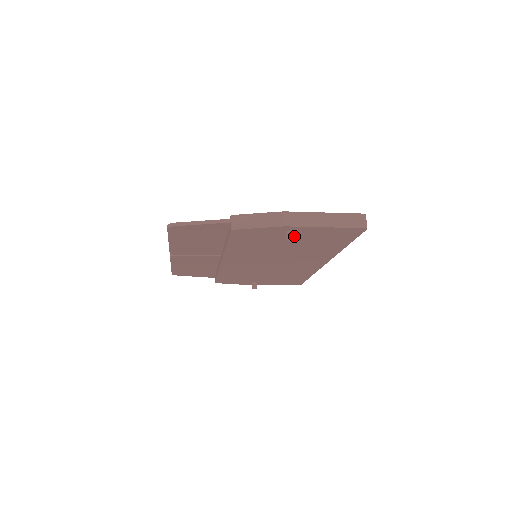
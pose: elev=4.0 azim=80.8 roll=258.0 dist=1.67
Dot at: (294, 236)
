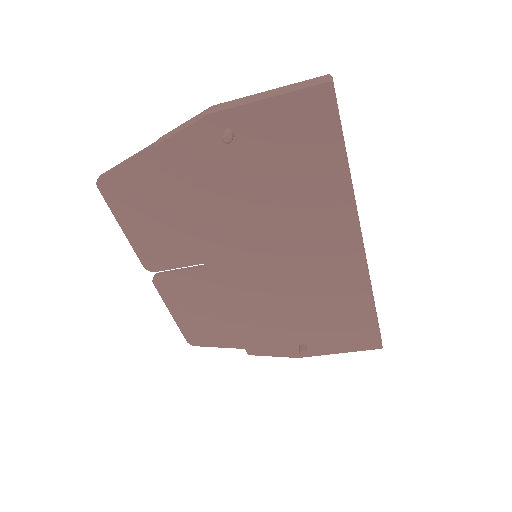
Dot at: (245, 147)
